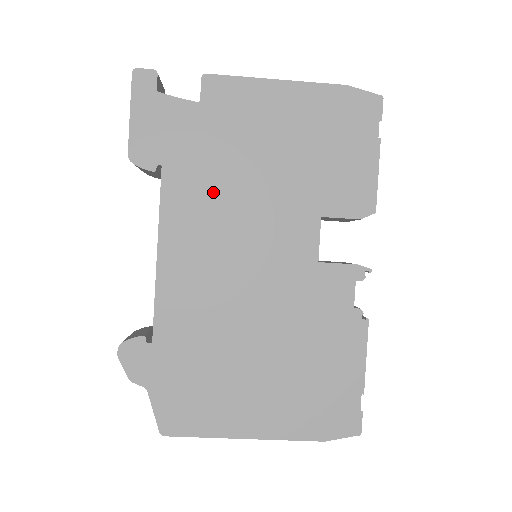
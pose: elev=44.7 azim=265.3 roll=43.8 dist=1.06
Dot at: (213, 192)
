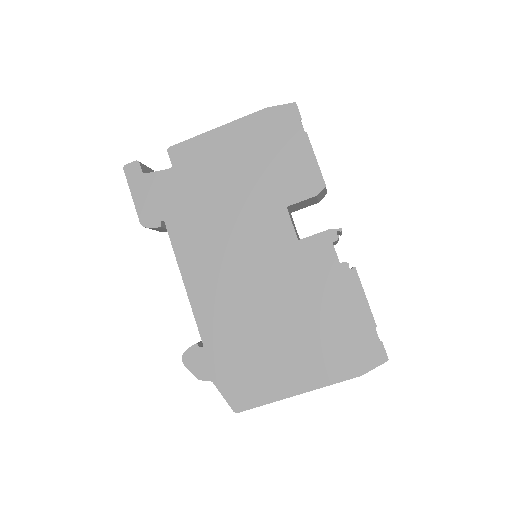
Dot at: (204, 223)
